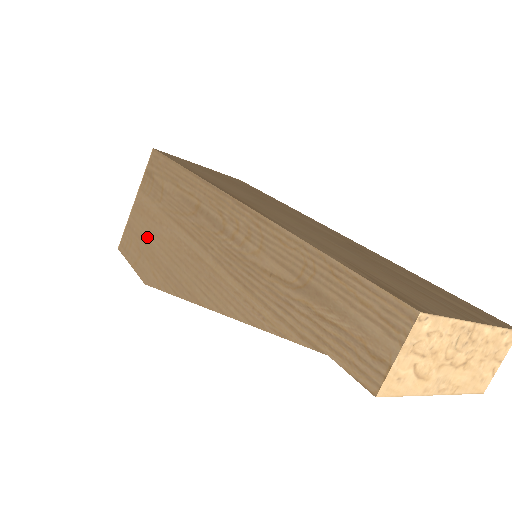
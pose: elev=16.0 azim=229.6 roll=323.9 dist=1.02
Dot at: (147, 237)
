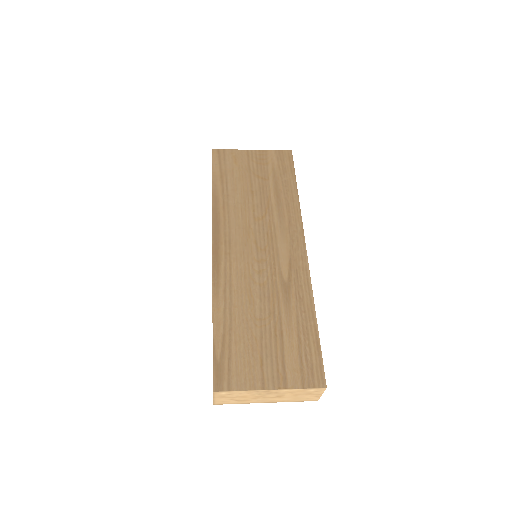
Dot at: occluded
